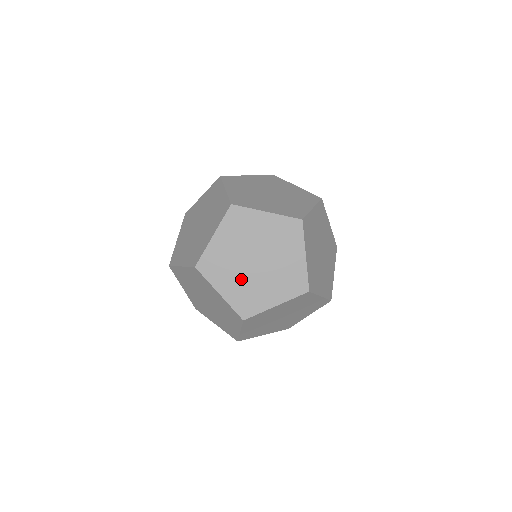
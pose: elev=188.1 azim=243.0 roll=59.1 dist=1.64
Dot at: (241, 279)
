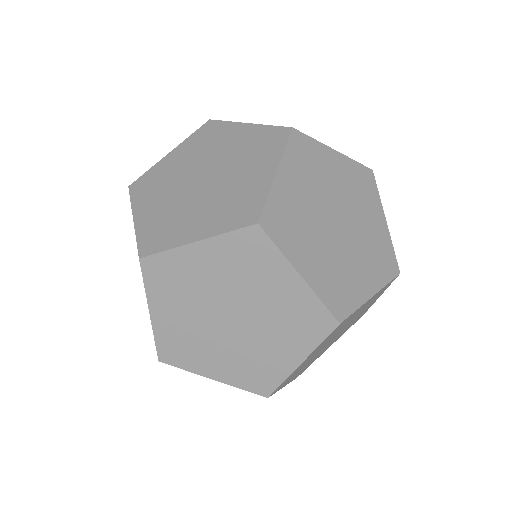
Dot at: occluded
